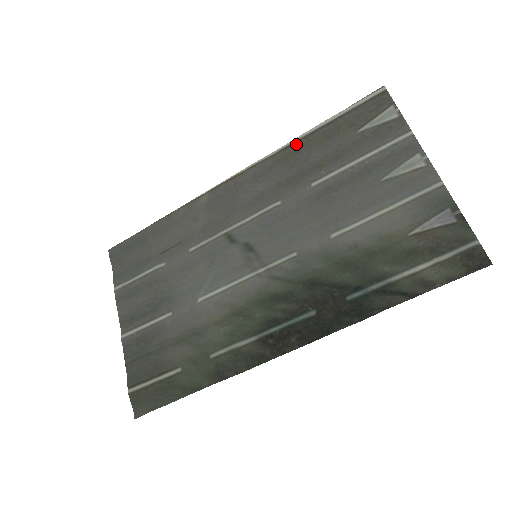
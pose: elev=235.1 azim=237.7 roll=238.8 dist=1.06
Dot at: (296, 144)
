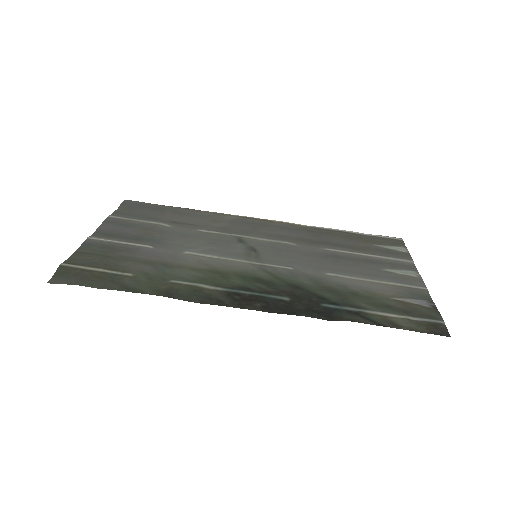
Dot at: (325, 230)
